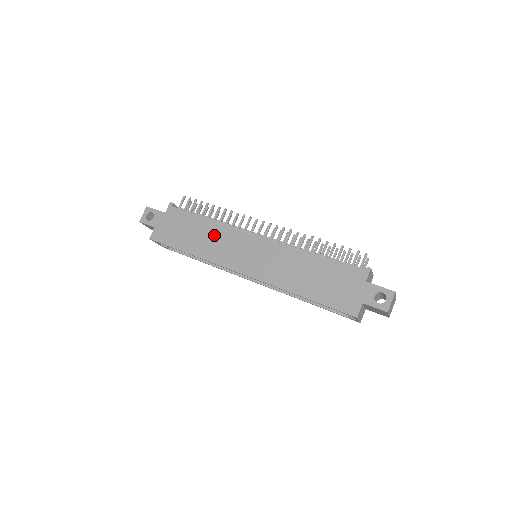
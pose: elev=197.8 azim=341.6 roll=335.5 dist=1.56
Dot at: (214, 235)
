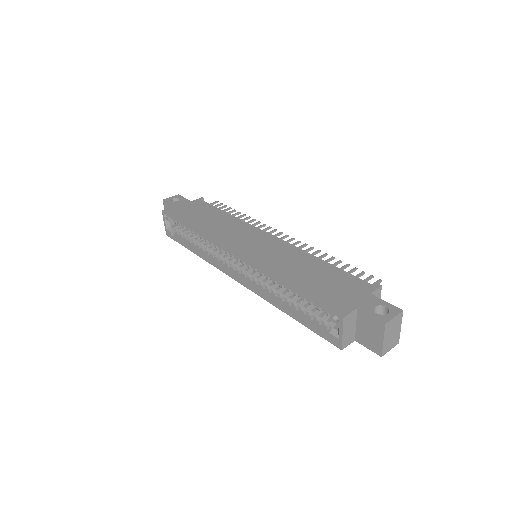
Dot at: (226, 223)
